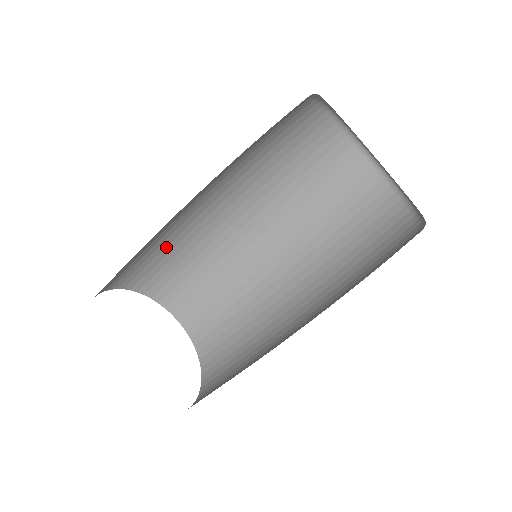
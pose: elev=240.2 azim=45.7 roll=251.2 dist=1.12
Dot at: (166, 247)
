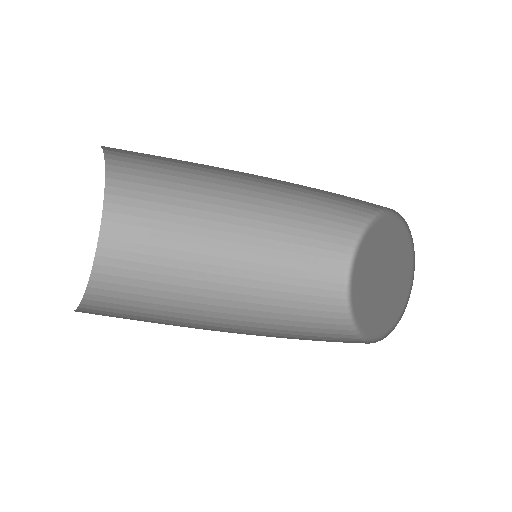
Dot at: occluded
